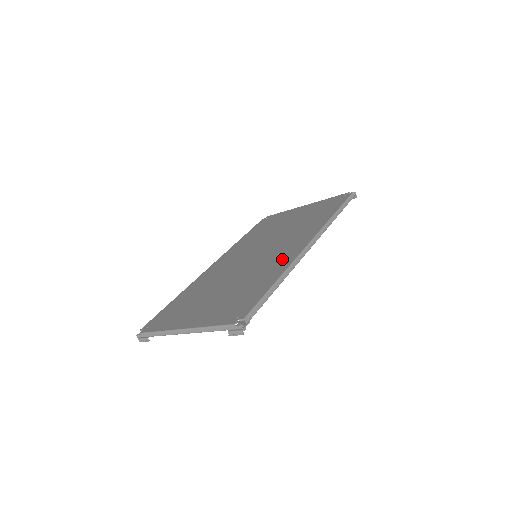
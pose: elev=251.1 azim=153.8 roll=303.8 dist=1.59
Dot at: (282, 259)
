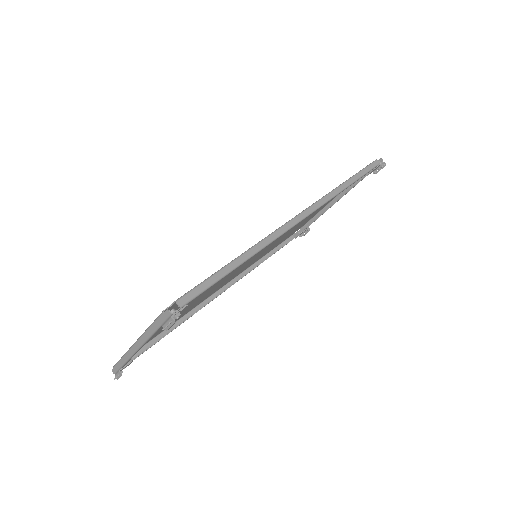
Dot at: occluded
